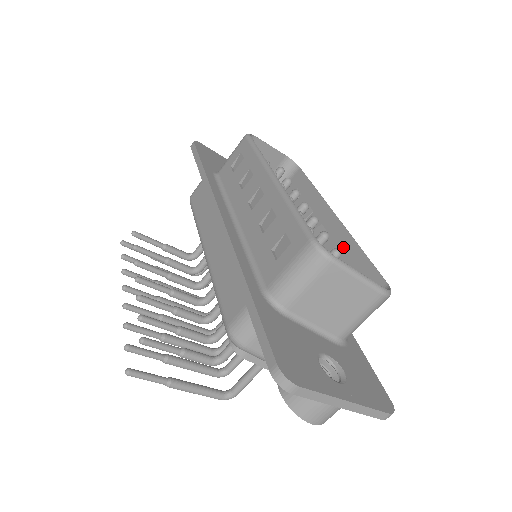
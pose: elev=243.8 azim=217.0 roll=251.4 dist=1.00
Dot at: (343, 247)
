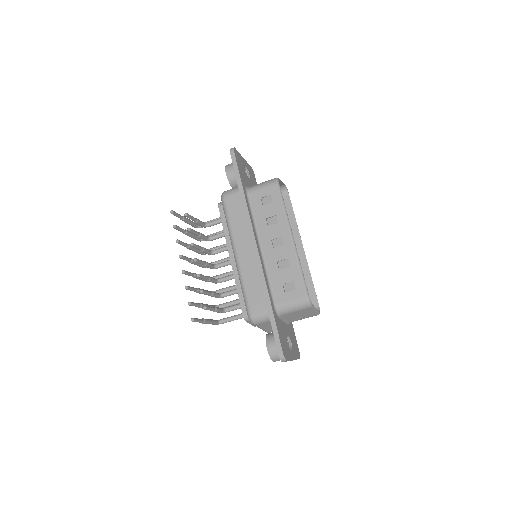
Dot at: occluded
